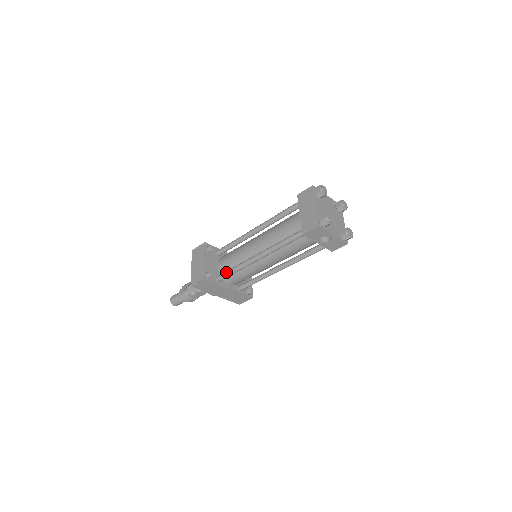
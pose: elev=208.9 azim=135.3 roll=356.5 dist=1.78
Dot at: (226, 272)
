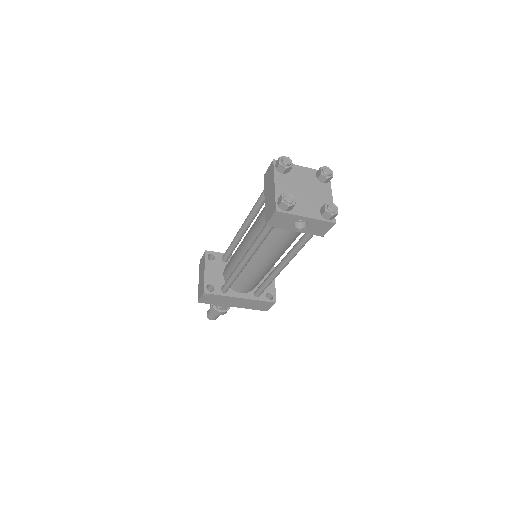
Dot at: (226, 281)
